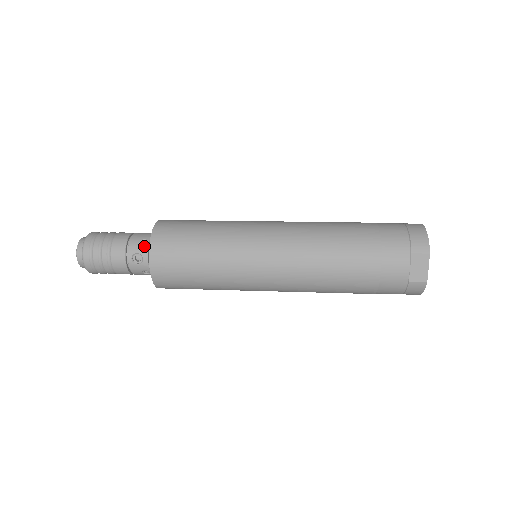
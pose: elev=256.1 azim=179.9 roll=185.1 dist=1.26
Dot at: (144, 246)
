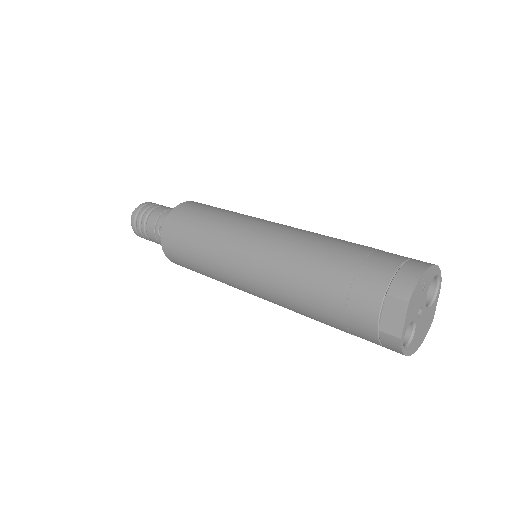
Dot at: occluded
